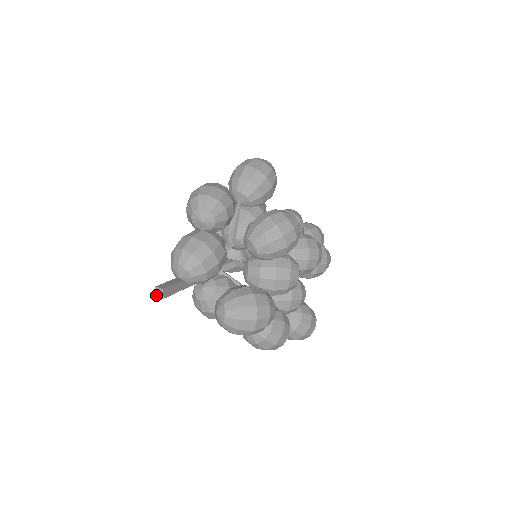
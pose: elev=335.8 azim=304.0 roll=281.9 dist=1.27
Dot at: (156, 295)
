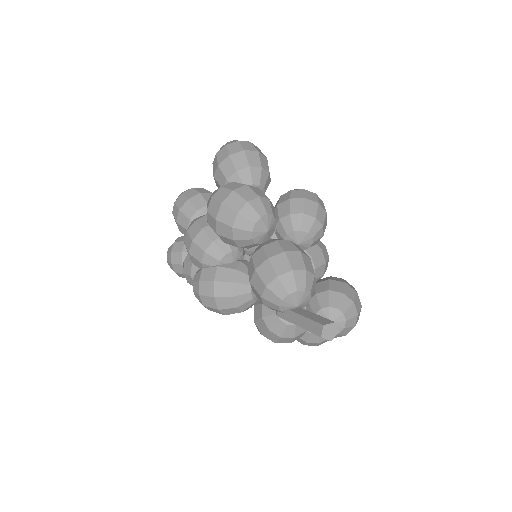
Dot at: (327, 335)
